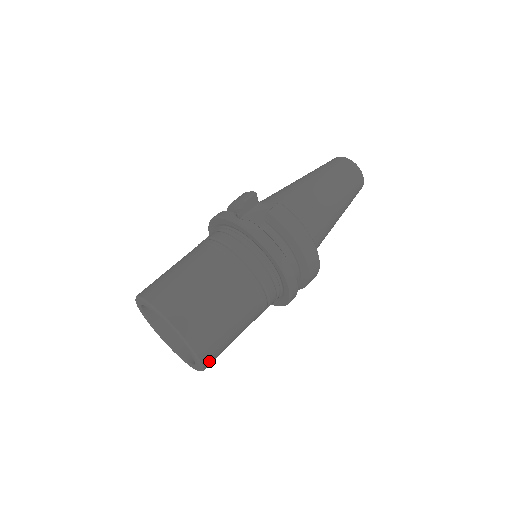
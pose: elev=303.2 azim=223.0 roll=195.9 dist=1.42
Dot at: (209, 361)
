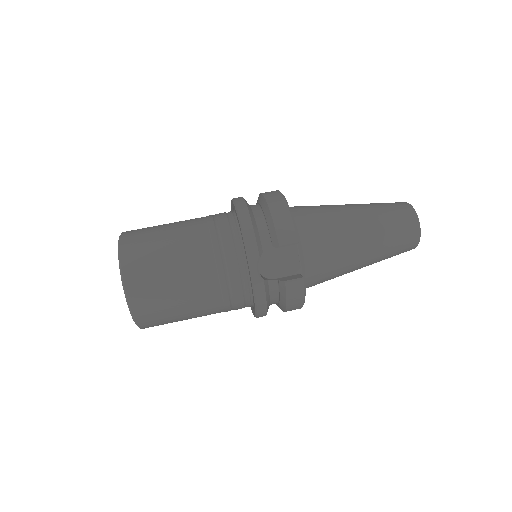
Dot at: occluded
